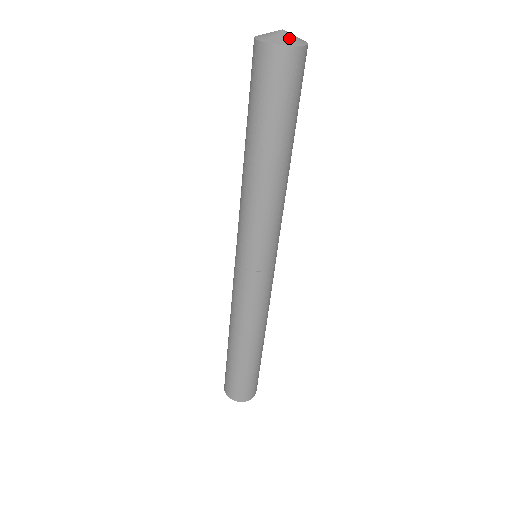
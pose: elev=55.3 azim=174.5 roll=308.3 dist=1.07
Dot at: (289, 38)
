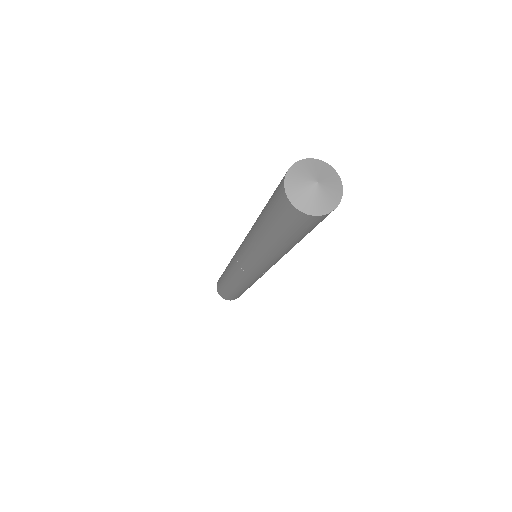
Dot at: (325, 199)
